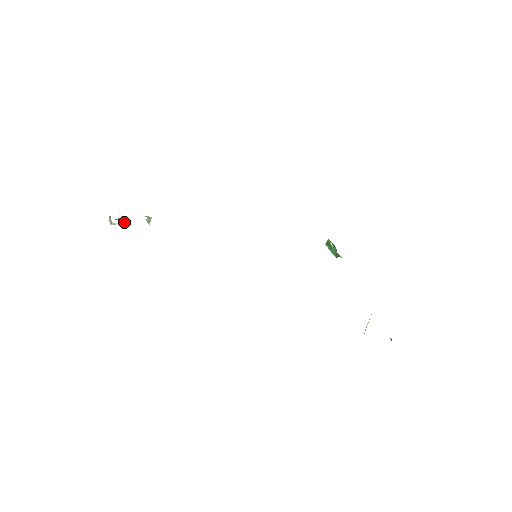
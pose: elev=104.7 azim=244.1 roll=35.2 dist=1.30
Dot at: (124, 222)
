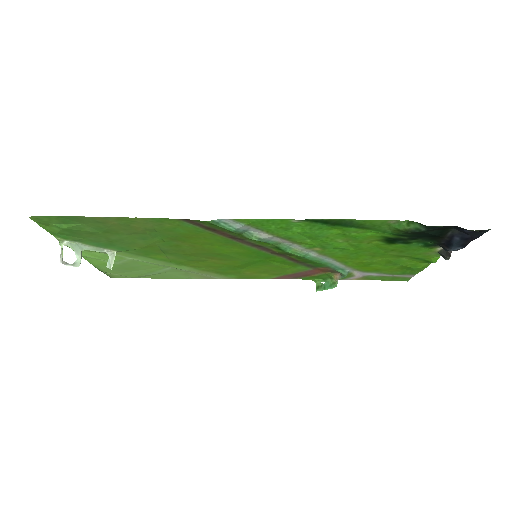
Dot at: (79, 262)
